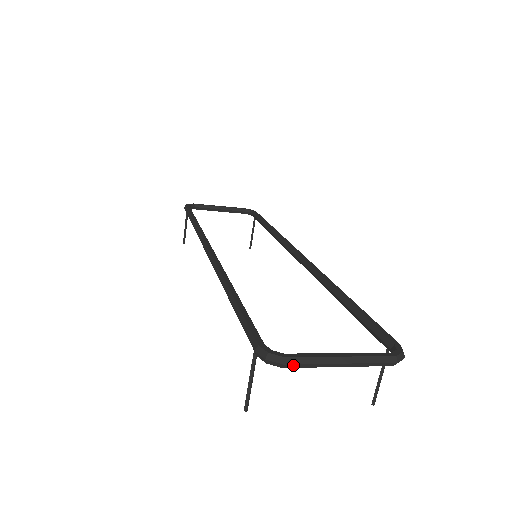
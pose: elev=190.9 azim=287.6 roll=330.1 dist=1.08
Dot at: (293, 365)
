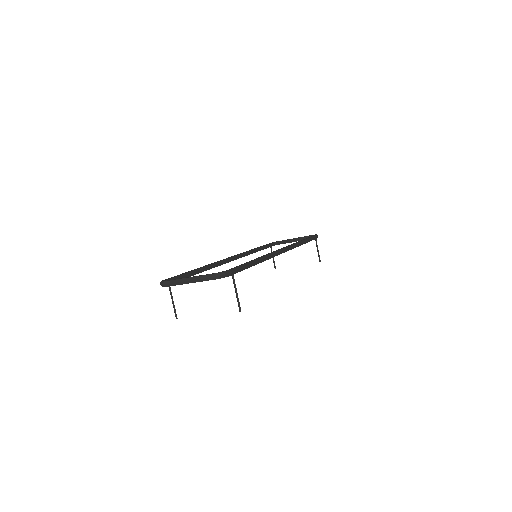
Dot at: (168, 285)
